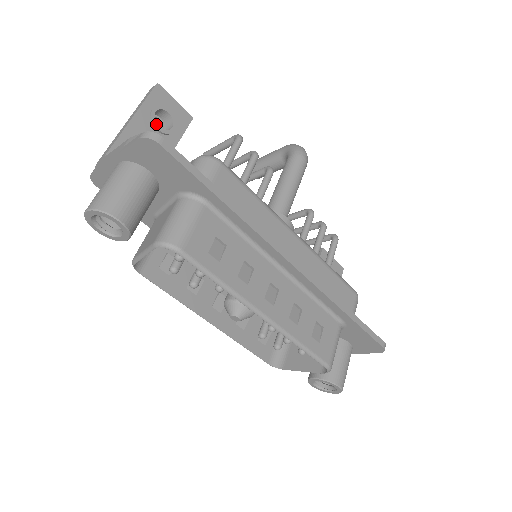
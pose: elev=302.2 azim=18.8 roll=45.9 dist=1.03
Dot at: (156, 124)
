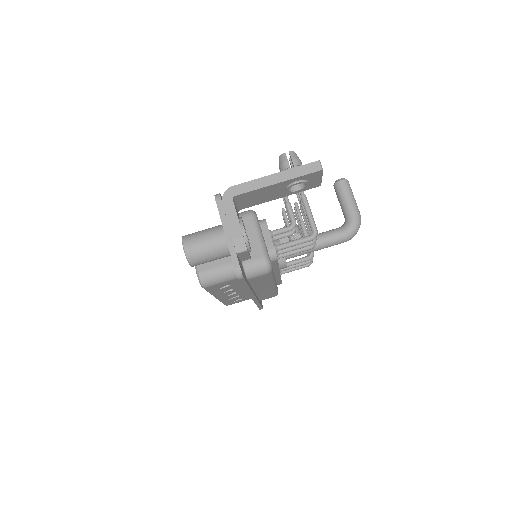
Dot at: occluded
